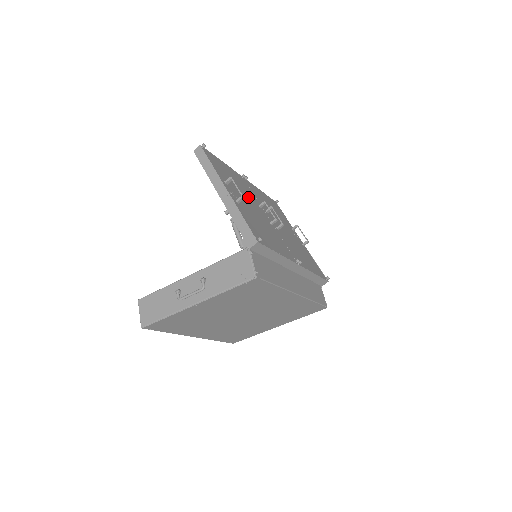
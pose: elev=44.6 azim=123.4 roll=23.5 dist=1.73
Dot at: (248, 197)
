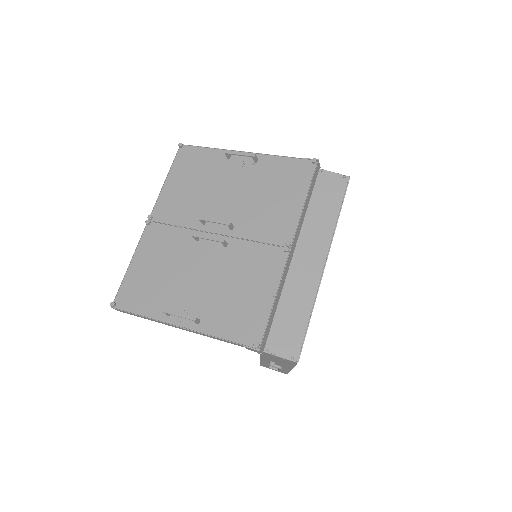
Dot at: (184, 261)
